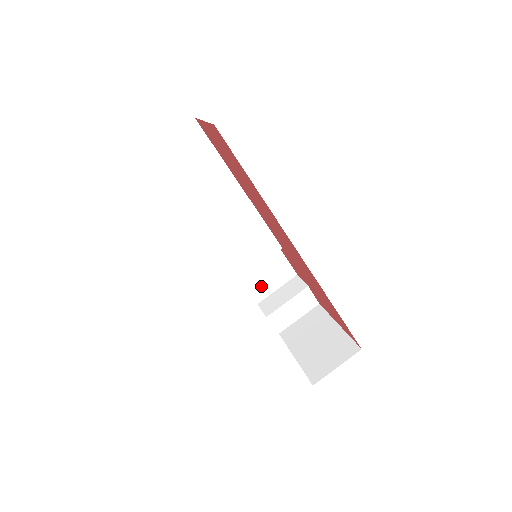
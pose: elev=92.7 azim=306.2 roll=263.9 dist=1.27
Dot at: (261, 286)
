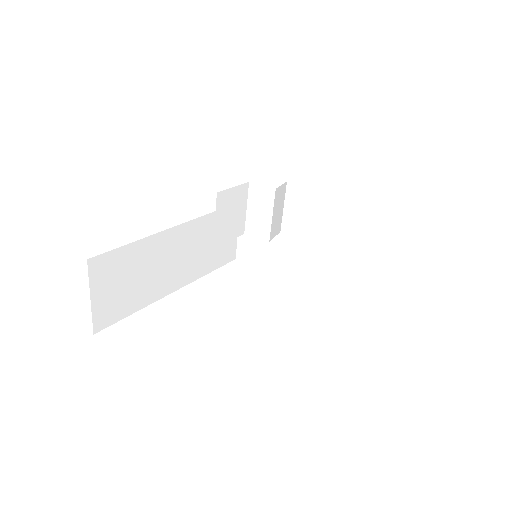
Dot at: occluded
